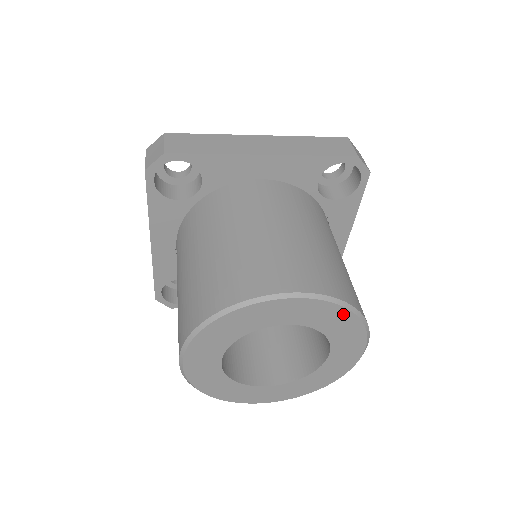
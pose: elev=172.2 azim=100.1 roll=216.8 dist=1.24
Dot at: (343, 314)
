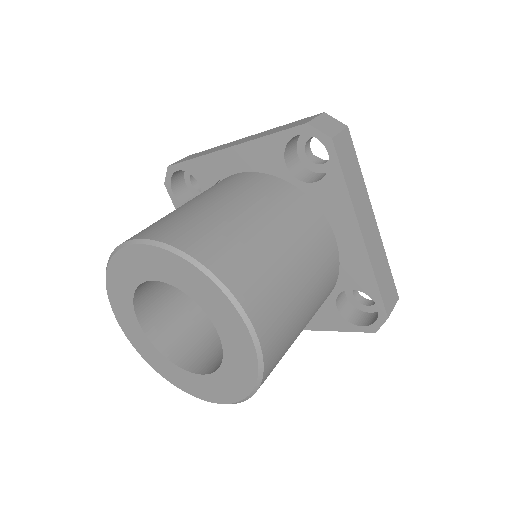
Dot at: (185, 266)
